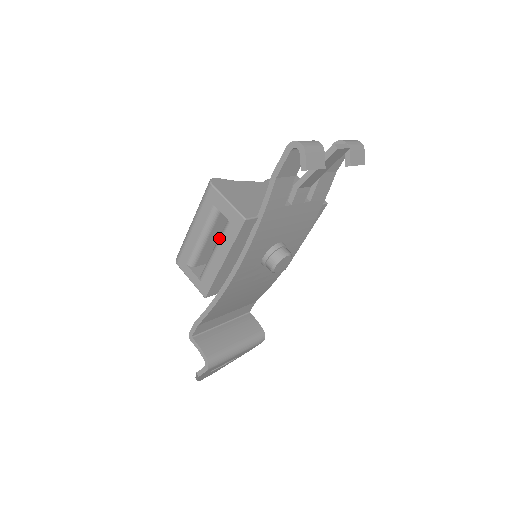
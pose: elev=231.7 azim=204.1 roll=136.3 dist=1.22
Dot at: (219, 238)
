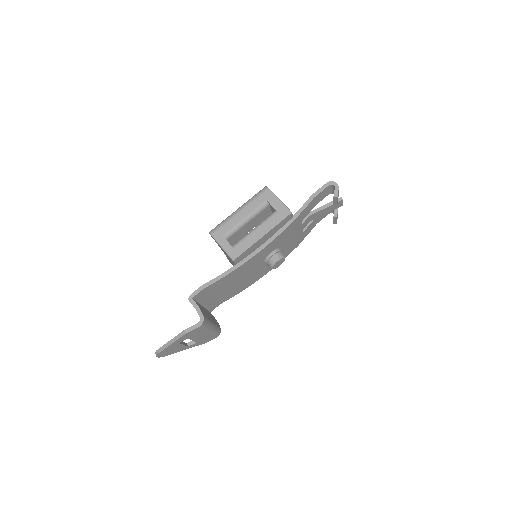
Dot at: (263, 221)
